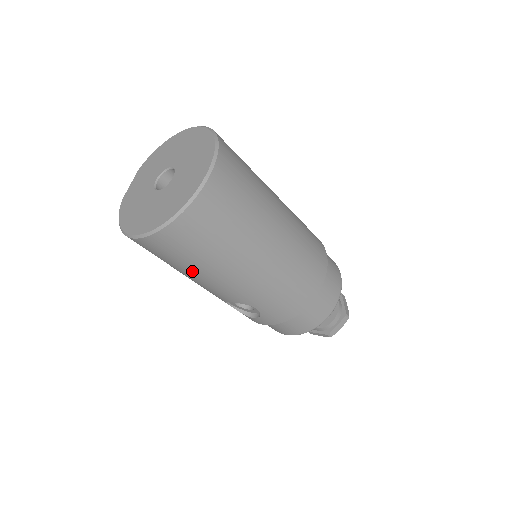
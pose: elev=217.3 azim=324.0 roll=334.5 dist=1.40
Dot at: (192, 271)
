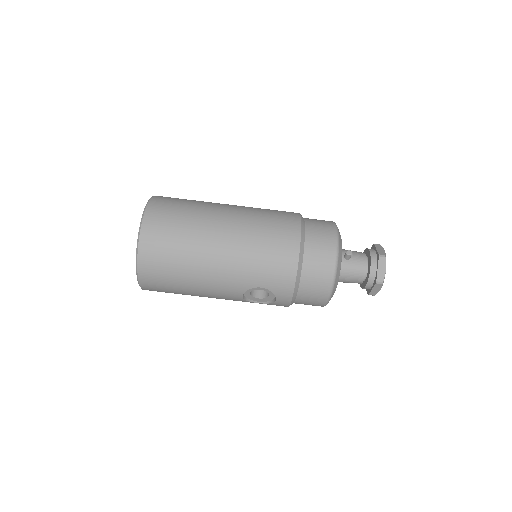
Dot at: (188, 285)
